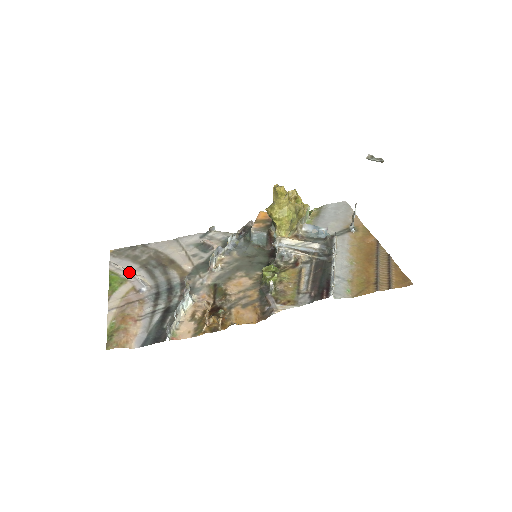
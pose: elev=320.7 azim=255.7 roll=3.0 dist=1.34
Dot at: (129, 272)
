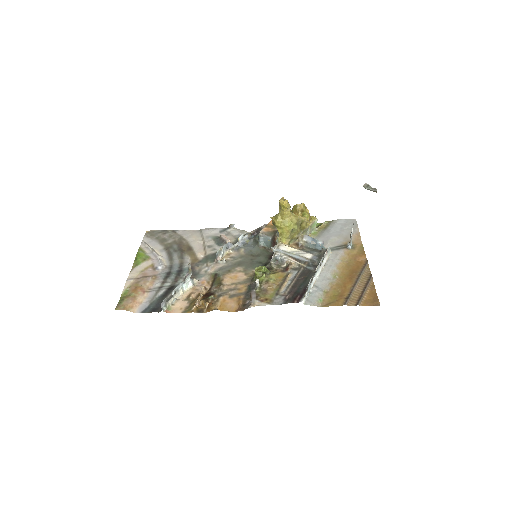
Dot at: (153, 251)
